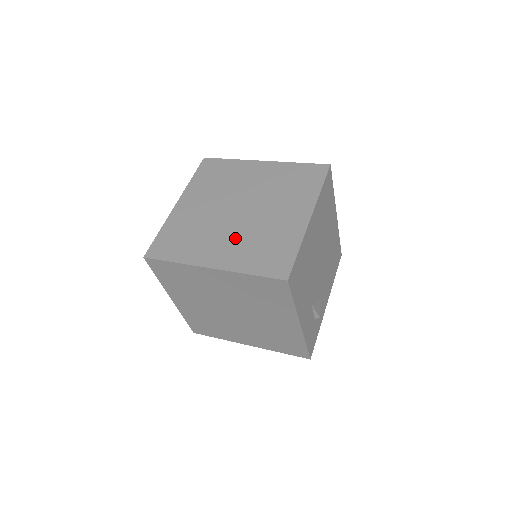
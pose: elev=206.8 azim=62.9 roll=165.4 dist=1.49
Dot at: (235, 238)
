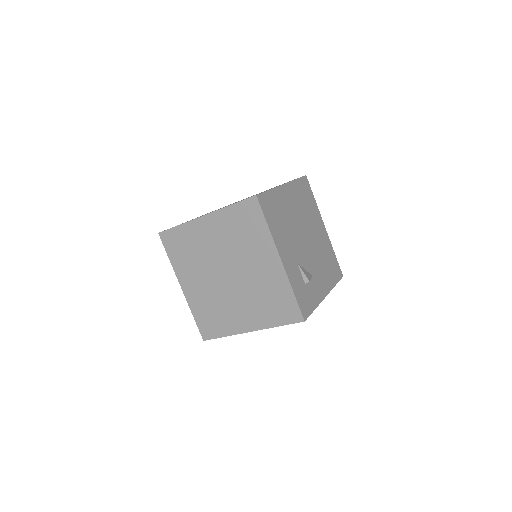
Dot at: occluded
